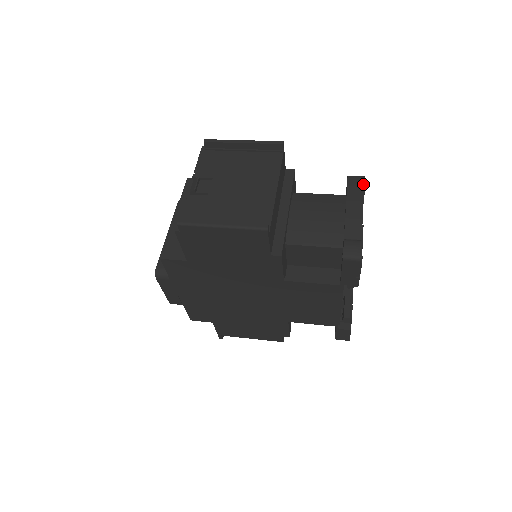
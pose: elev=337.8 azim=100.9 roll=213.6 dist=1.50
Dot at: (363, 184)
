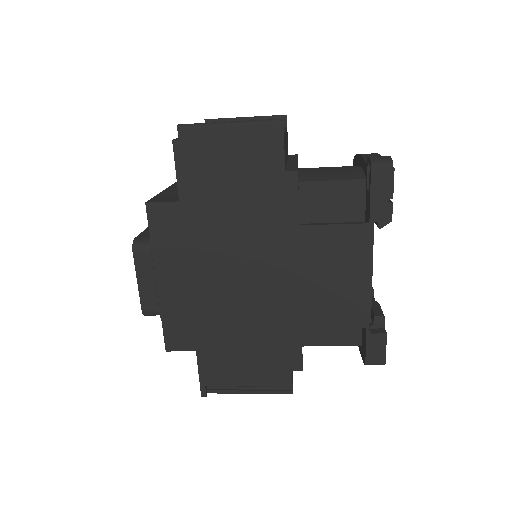
Dot at: occluded
